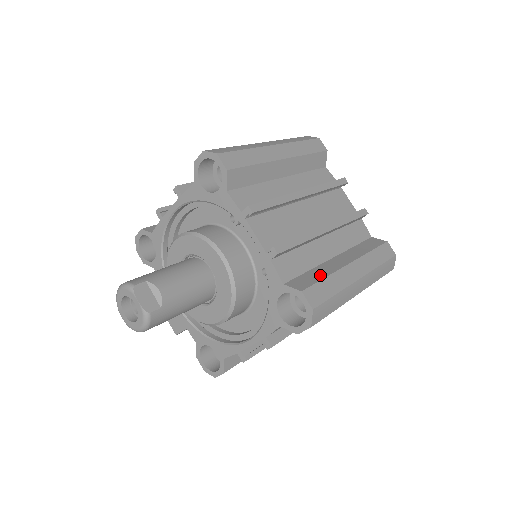
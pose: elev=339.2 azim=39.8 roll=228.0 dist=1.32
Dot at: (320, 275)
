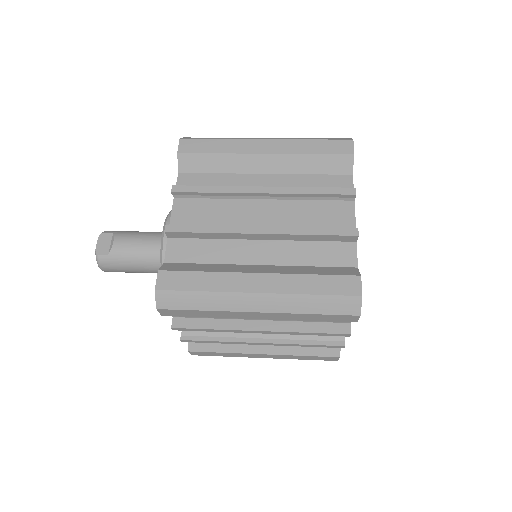
Dot at: (204, 269)
